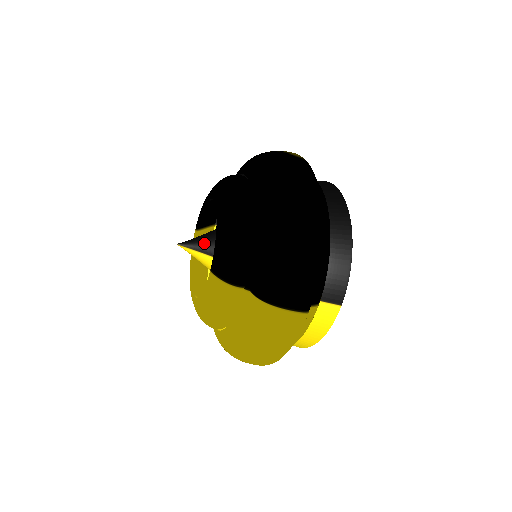
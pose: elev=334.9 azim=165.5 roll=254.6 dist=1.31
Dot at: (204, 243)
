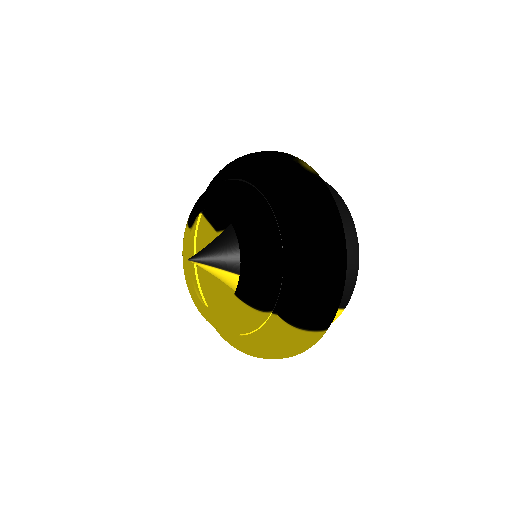
Dot at: (216, 258)
